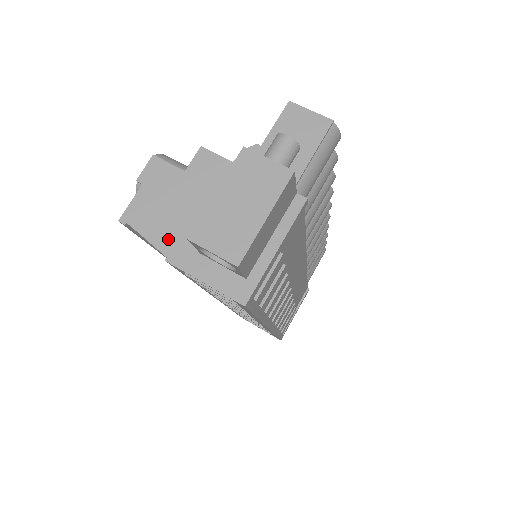
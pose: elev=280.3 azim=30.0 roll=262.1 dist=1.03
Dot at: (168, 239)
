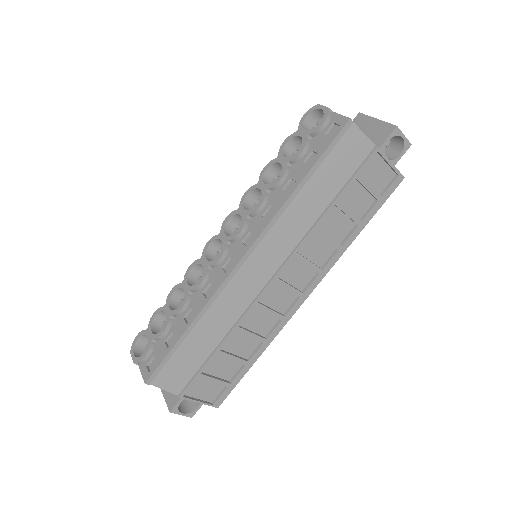
Dot at: occluded
